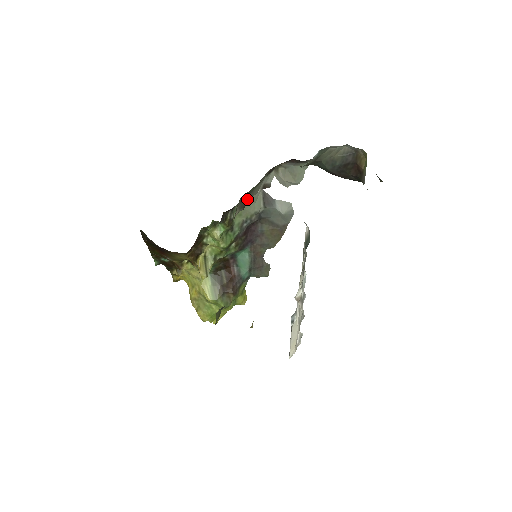
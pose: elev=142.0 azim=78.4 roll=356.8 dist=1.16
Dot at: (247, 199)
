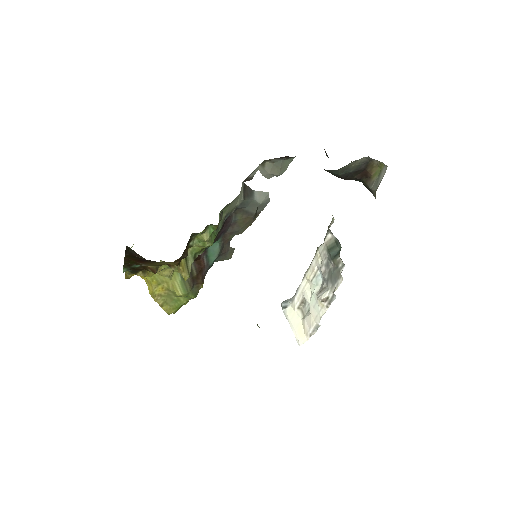
Dot at: (236, 197)
